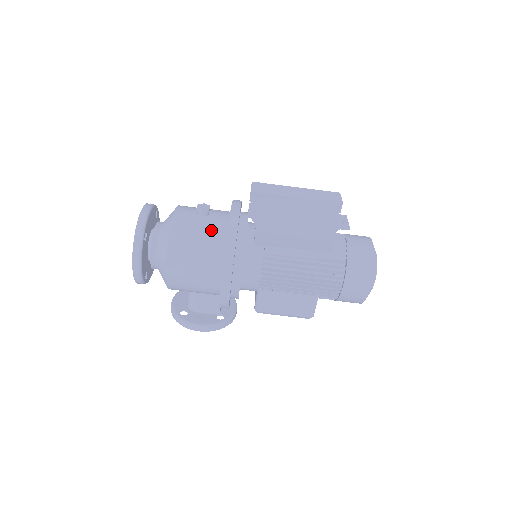
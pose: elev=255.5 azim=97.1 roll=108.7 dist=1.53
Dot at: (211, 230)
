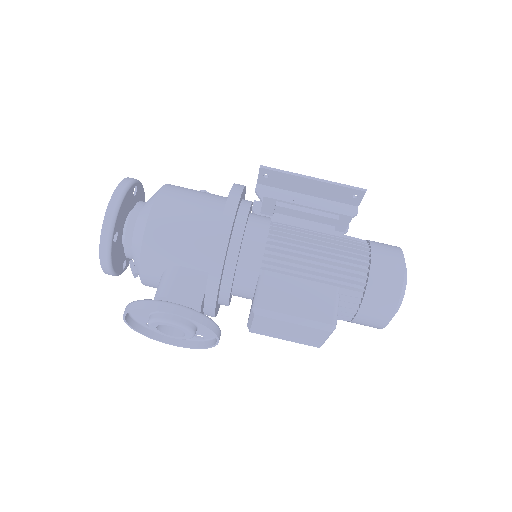
Dot at: occluded
